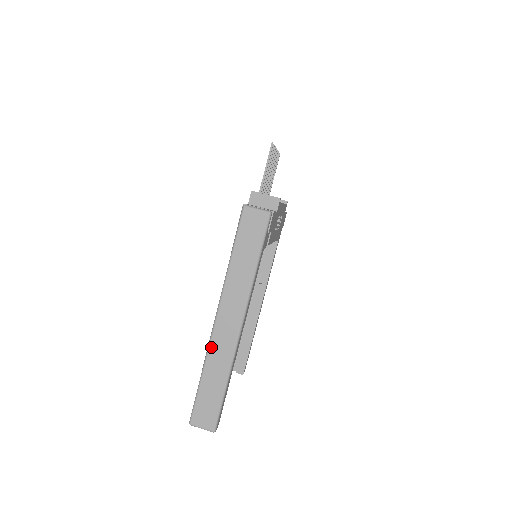
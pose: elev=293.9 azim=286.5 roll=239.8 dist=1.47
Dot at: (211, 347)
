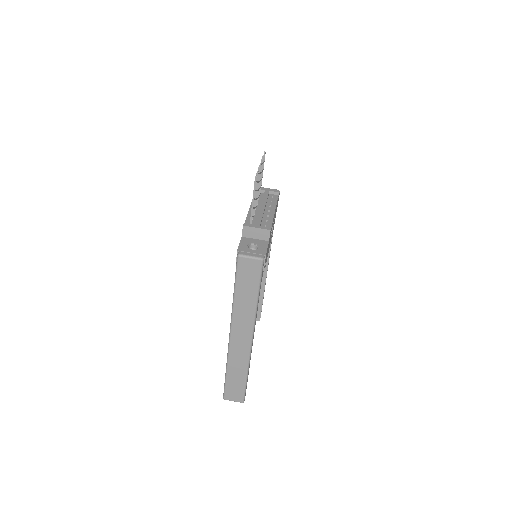
Dot at: (230, 354)
